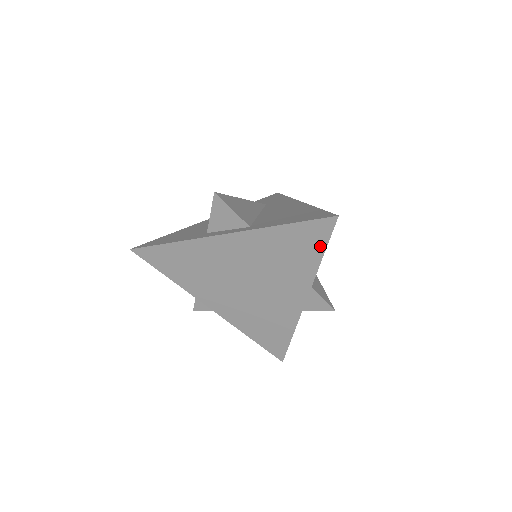
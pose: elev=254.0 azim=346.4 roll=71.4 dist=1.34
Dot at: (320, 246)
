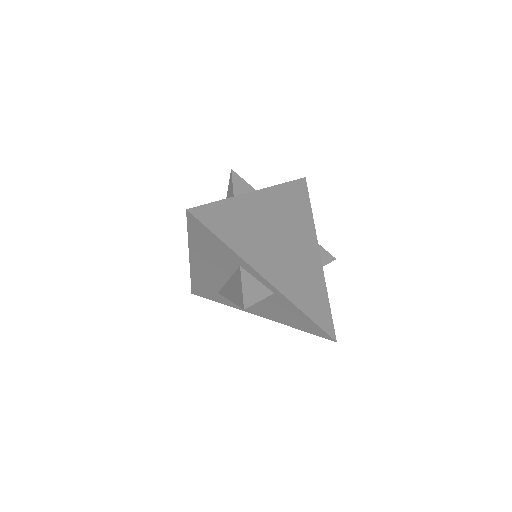
Dot at: (307, 200)
